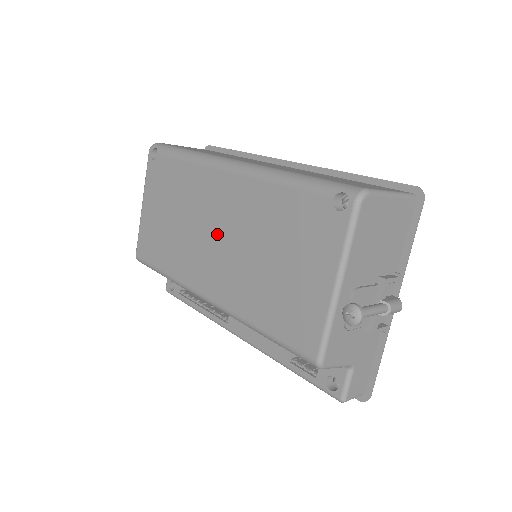
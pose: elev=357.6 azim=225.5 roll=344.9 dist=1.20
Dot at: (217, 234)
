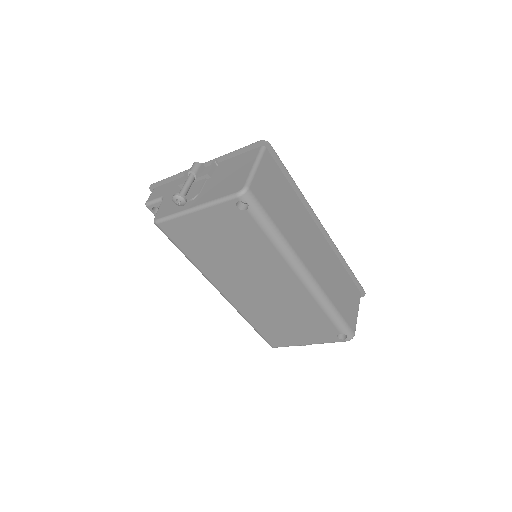
Dot at: (260, 287)
